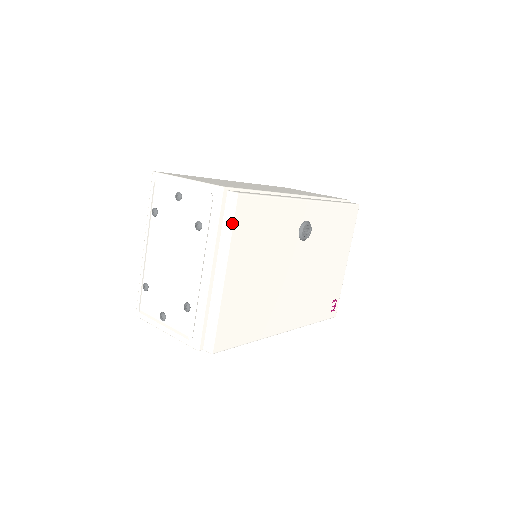
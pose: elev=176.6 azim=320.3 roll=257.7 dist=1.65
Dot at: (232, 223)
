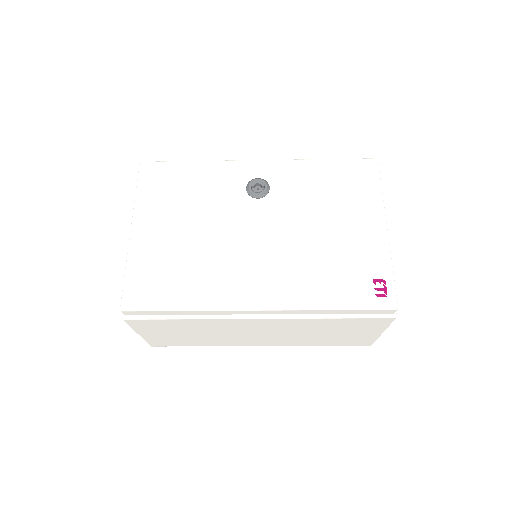
Dot at: (137, 185)
